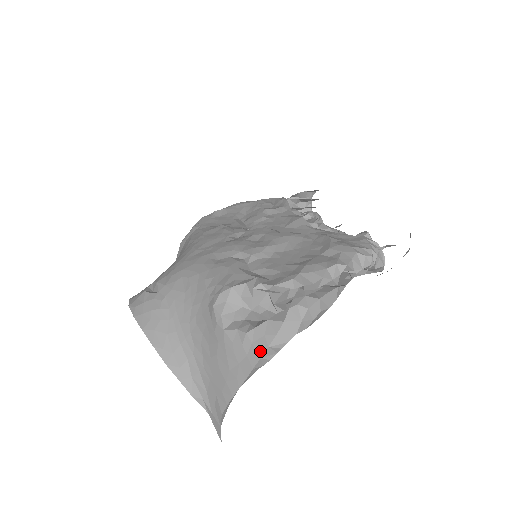
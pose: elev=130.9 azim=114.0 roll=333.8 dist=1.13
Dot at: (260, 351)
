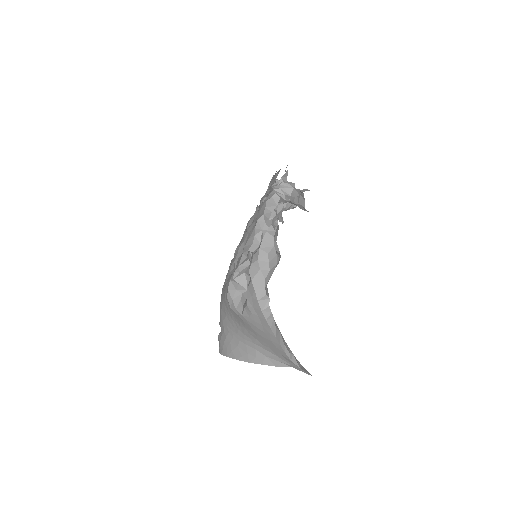
Dot at: (258, 307)
